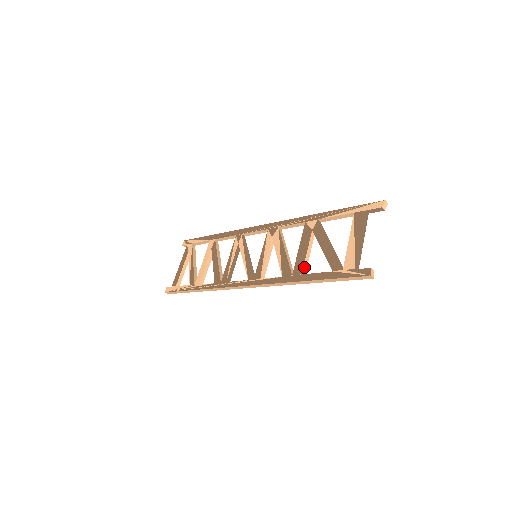
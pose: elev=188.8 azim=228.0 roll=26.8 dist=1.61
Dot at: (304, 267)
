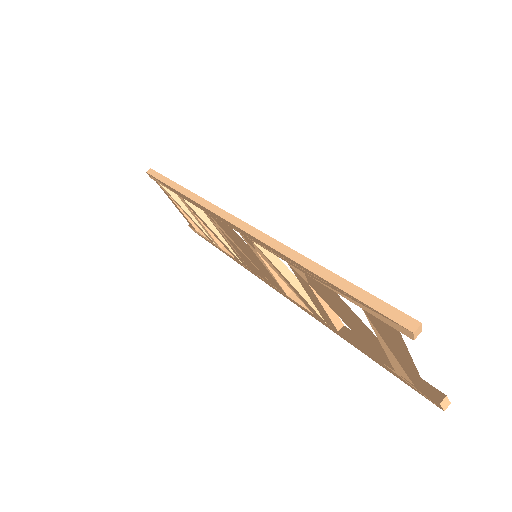
Dot at: (335, 322)
